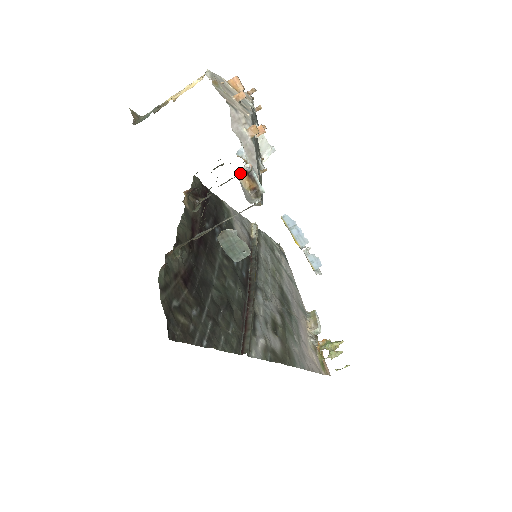
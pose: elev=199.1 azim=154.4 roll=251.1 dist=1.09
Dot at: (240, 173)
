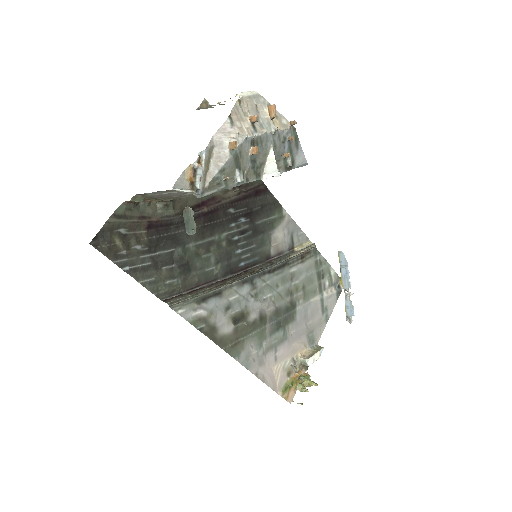
Dot at: (189, 166)
